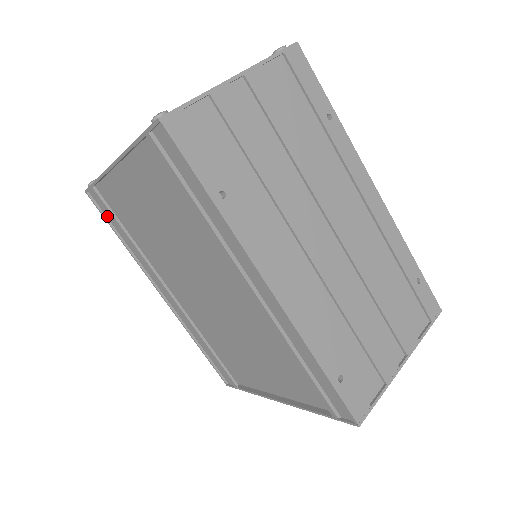
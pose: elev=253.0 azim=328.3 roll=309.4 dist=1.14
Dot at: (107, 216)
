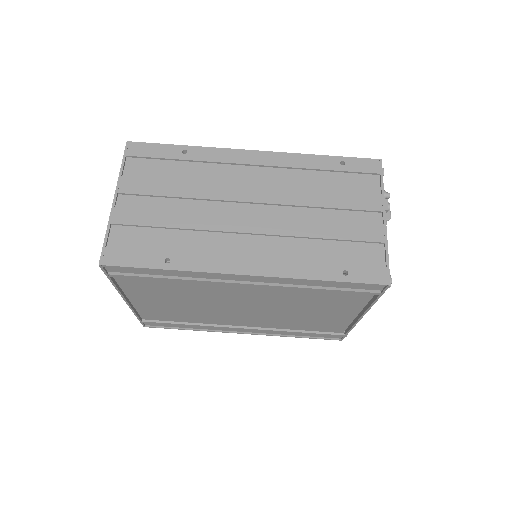
Dot at: (167, 326)
